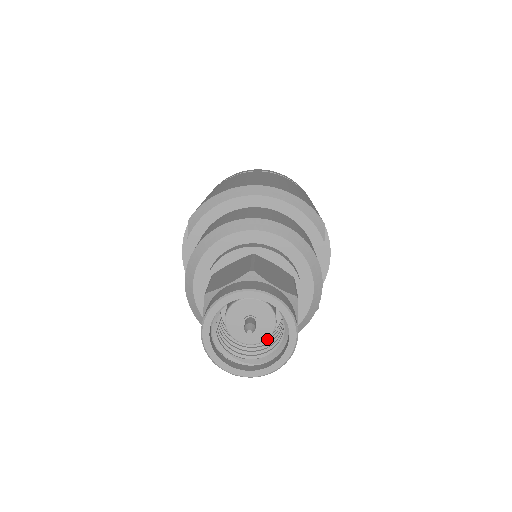
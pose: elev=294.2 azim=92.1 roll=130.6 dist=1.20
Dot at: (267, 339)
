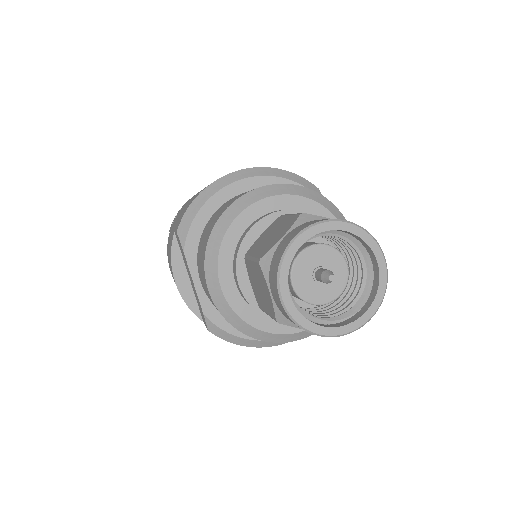
Dot at: occluded
